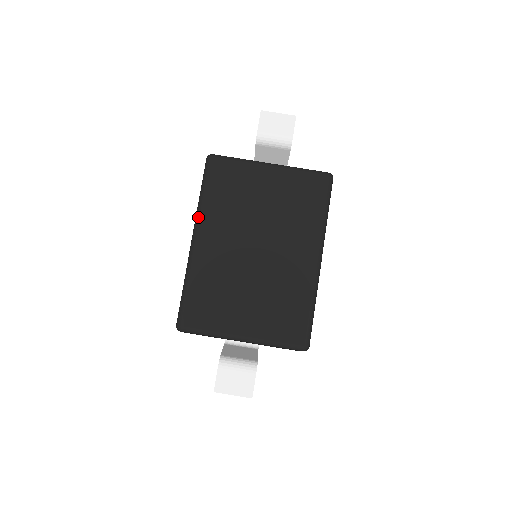
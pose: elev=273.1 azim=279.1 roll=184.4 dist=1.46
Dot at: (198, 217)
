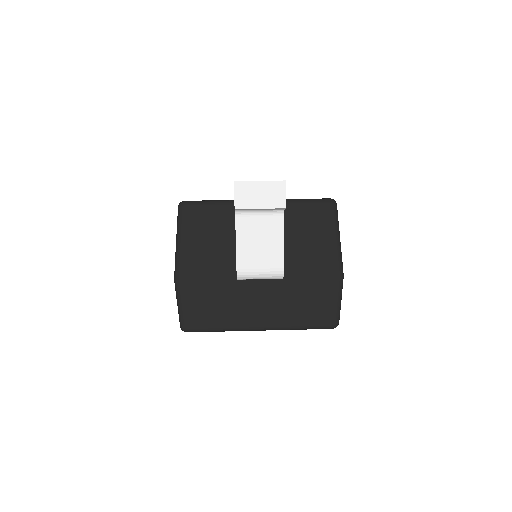
Dot at: occluded
